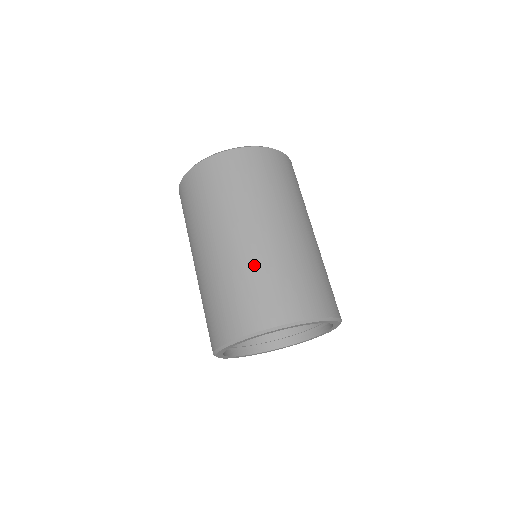
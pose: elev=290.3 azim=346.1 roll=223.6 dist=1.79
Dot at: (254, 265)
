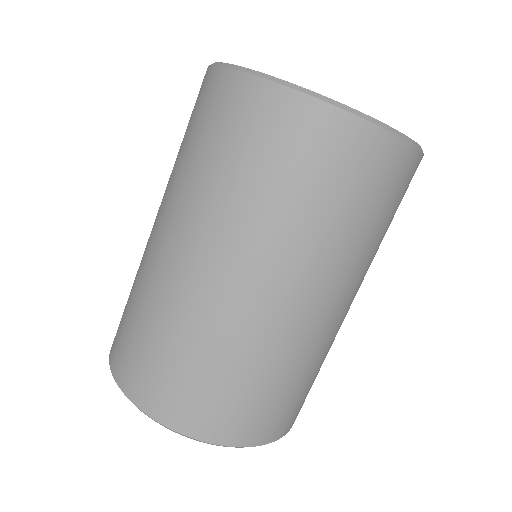
Dot at: (309, 359)
